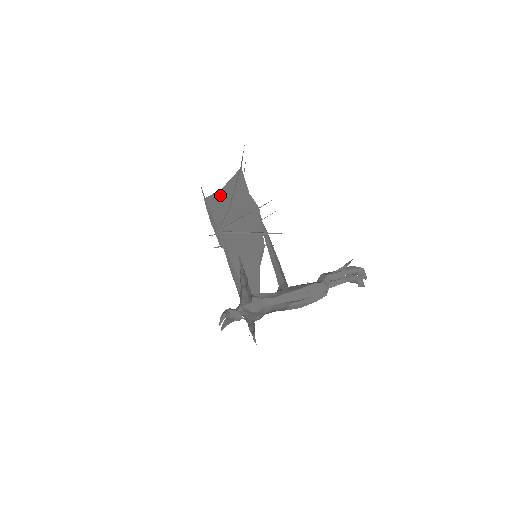
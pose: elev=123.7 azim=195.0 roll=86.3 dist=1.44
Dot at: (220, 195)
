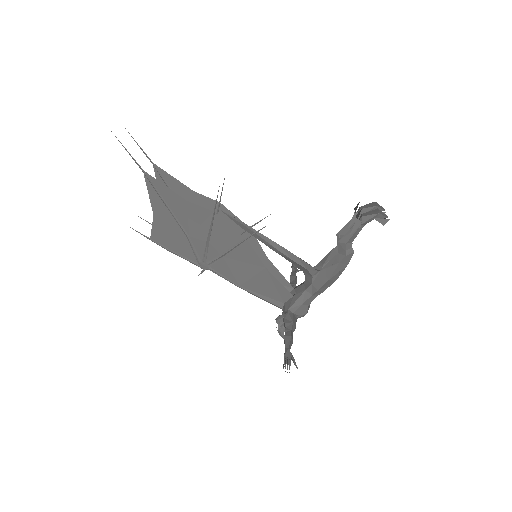
Dot at: (160, 225)
